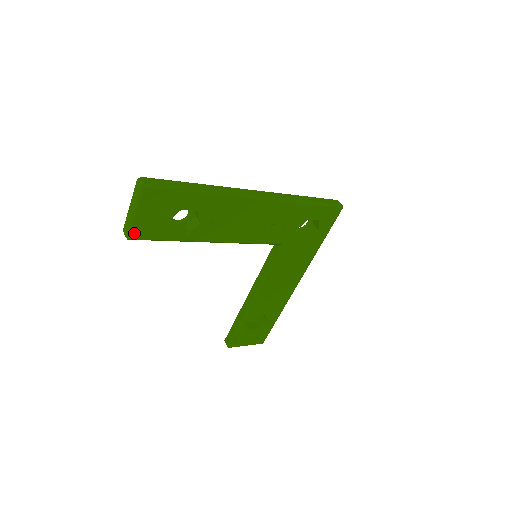
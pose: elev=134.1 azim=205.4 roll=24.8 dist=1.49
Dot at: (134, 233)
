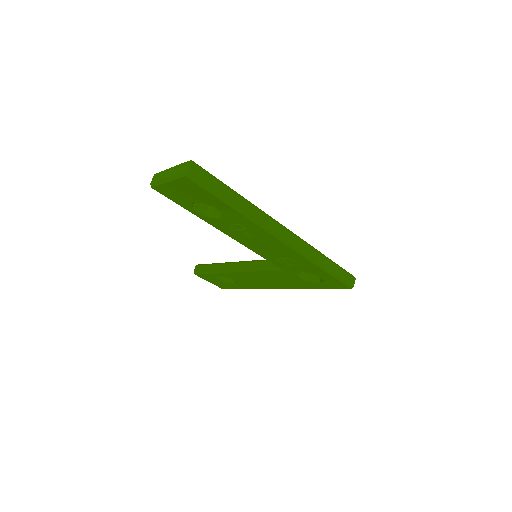
Dot at: (158, 188)
